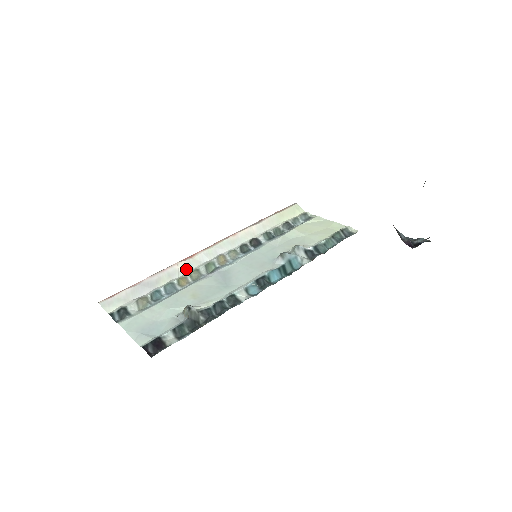
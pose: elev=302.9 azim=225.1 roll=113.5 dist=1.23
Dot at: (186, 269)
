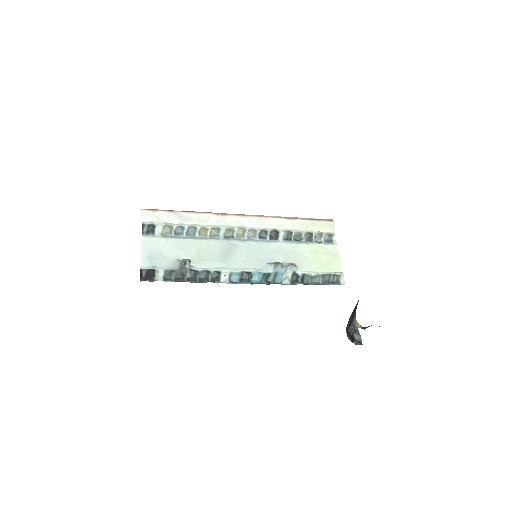
Dot at: (213, 222)
